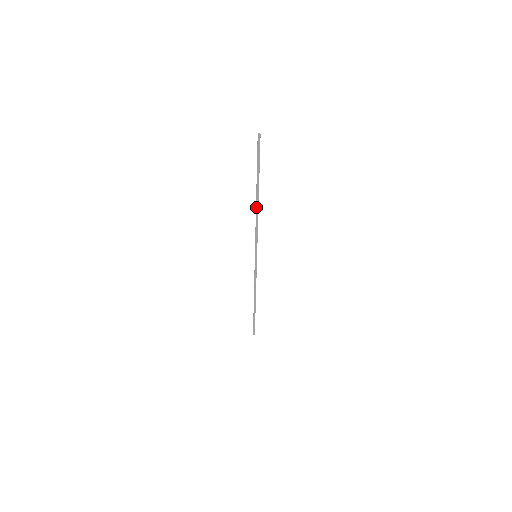
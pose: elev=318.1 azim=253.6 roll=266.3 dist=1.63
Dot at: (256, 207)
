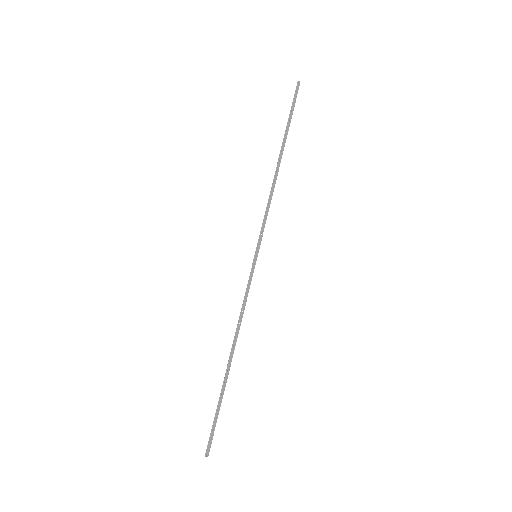
Dot at: (275, 172)
